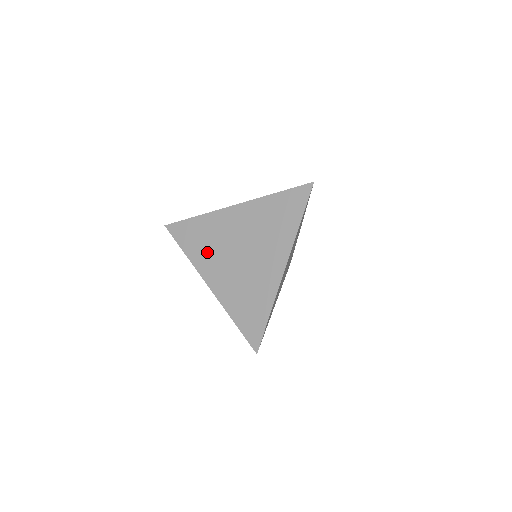
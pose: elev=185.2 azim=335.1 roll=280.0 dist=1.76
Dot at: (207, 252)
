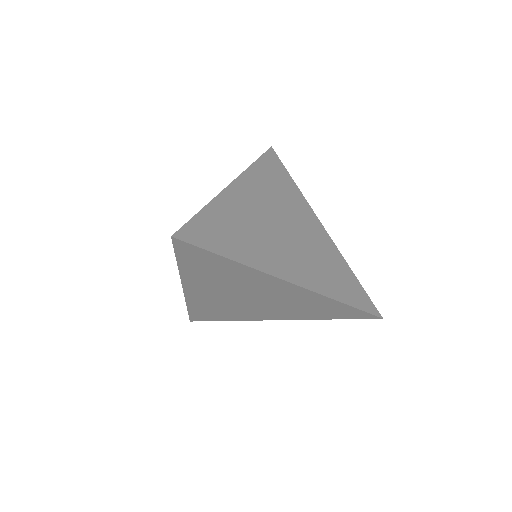
Dot at: (256, 244)
